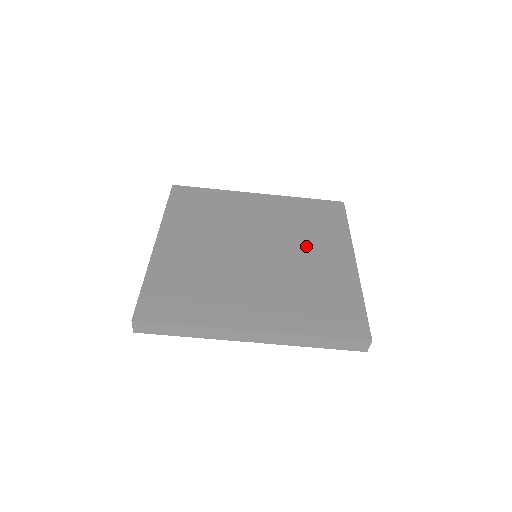
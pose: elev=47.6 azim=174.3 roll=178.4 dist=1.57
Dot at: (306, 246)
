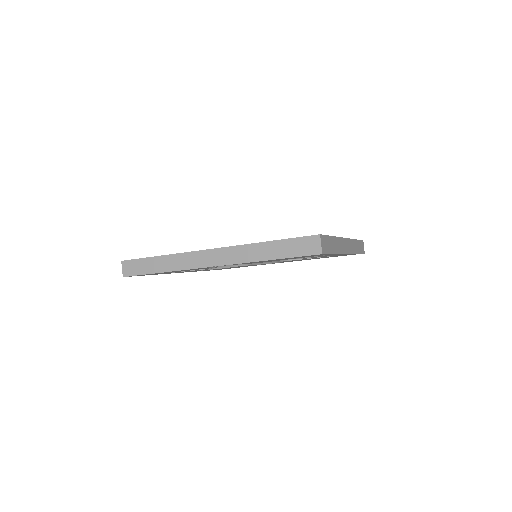
Dot at: occluded
